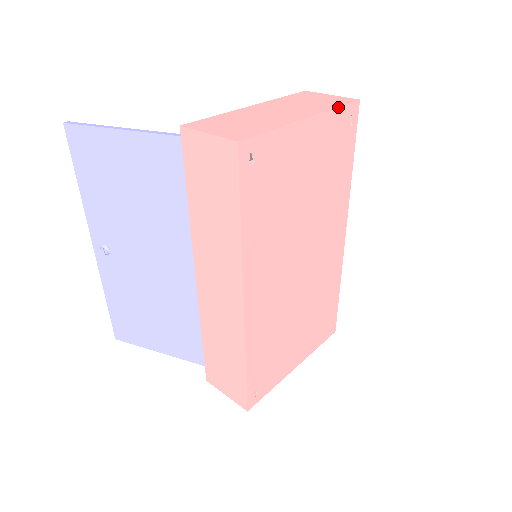
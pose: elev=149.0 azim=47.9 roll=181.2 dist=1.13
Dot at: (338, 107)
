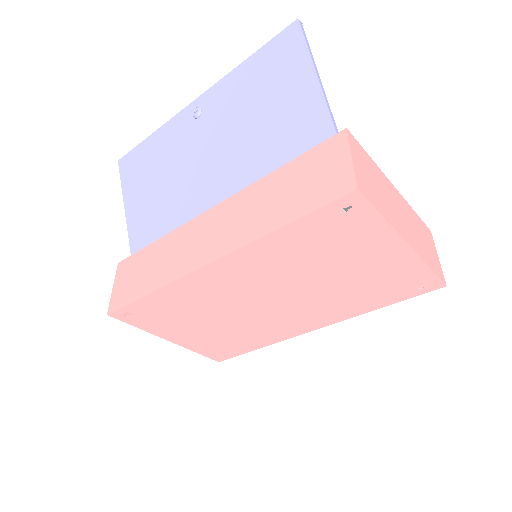
Dot at: (431, 269)
